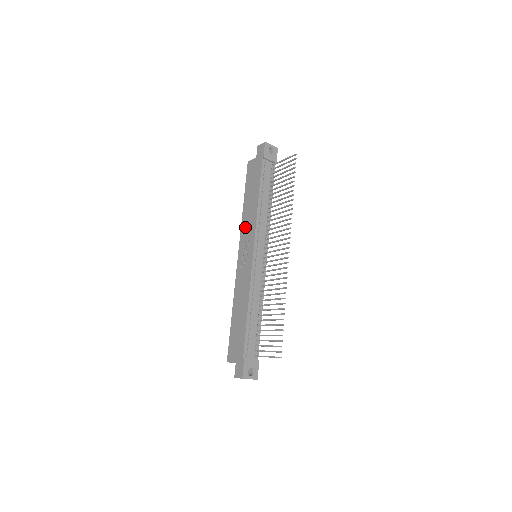
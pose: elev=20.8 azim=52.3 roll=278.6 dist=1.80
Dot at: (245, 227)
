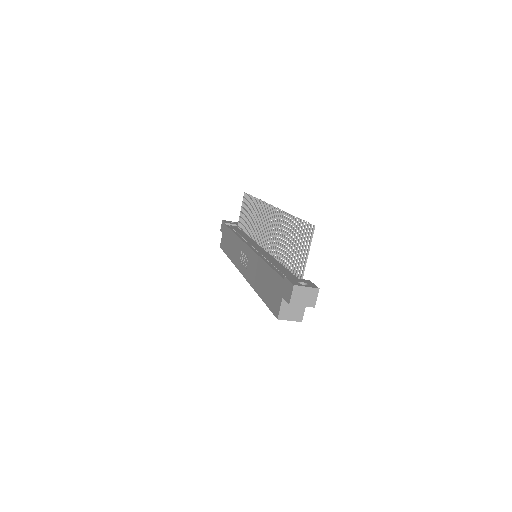
Dot at: (235, 256)
